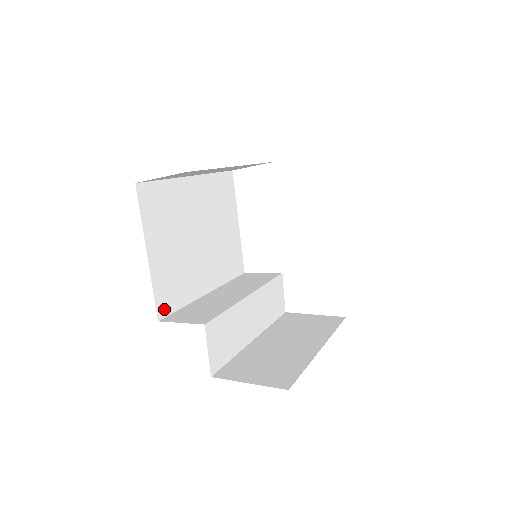
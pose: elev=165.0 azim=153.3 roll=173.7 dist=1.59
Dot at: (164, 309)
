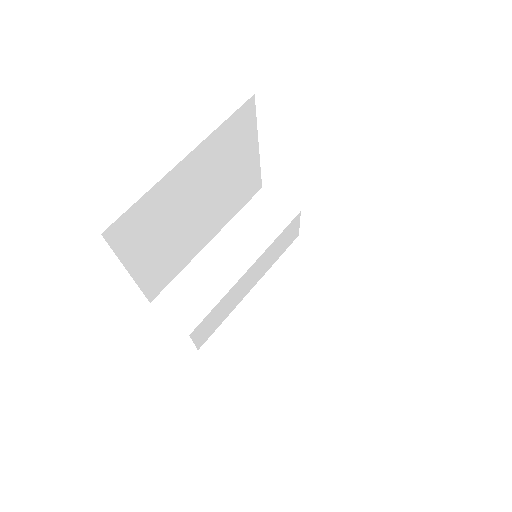
Dot at: (156, 291)
